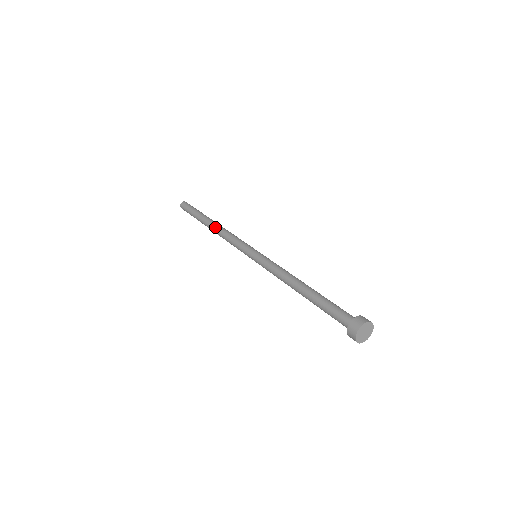
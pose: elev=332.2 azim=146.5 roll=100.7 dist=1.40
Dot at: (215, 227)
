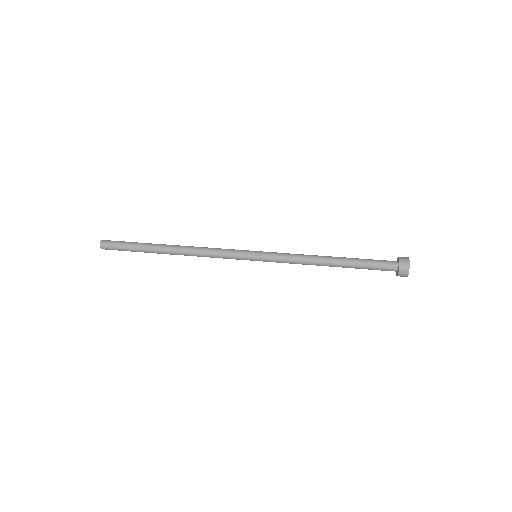
Dot at: (182, 246)
